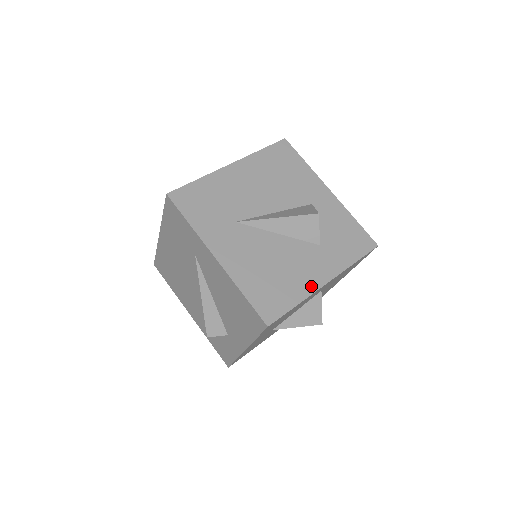
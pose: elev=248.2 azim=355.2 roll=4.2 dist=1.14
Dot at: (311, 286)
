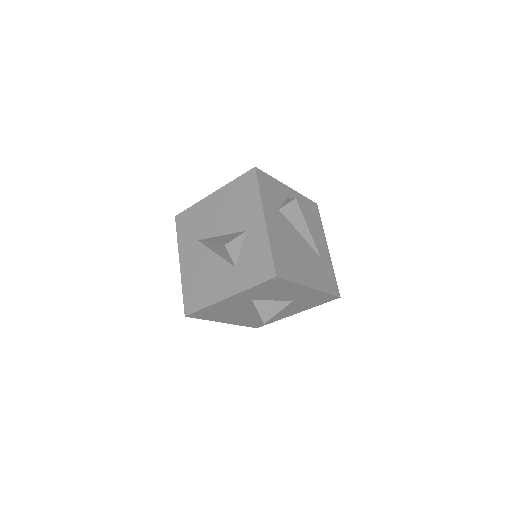
Dot at: (216, 297)
